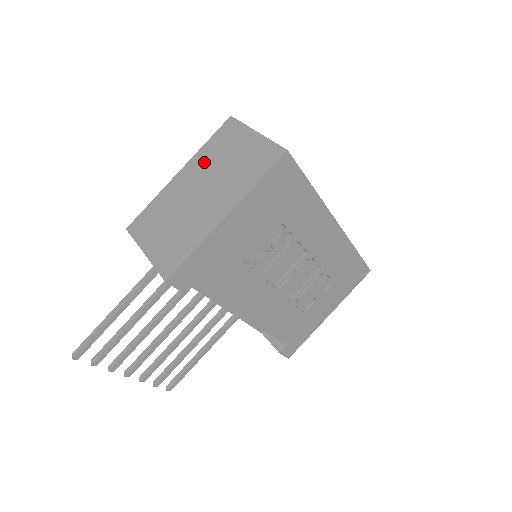
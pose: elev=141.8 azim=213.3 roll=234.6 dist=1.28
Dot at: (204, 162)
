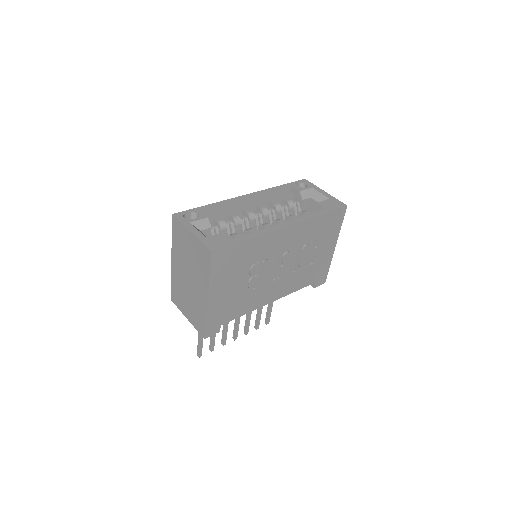
Dot at: (179, 254)
